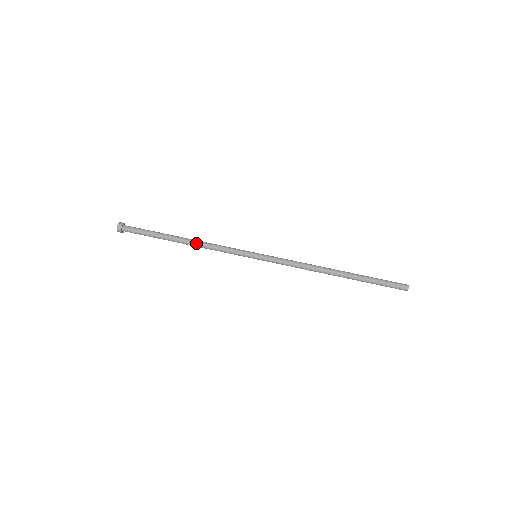
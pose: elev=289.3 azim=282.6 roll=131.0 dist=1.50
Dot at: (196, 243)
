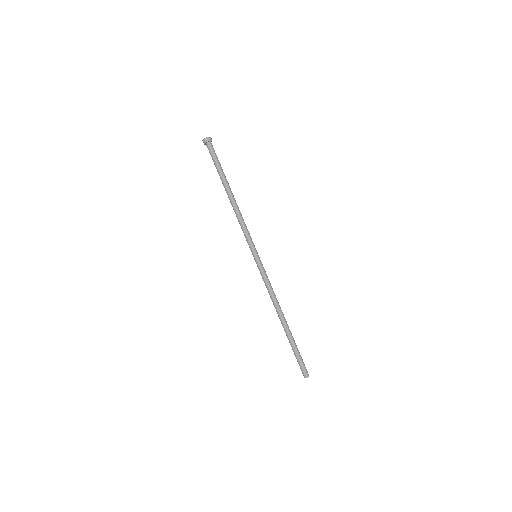
Dot at: (233, 207)
